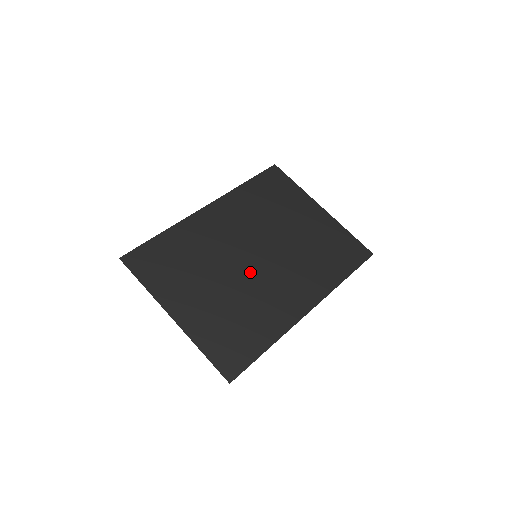
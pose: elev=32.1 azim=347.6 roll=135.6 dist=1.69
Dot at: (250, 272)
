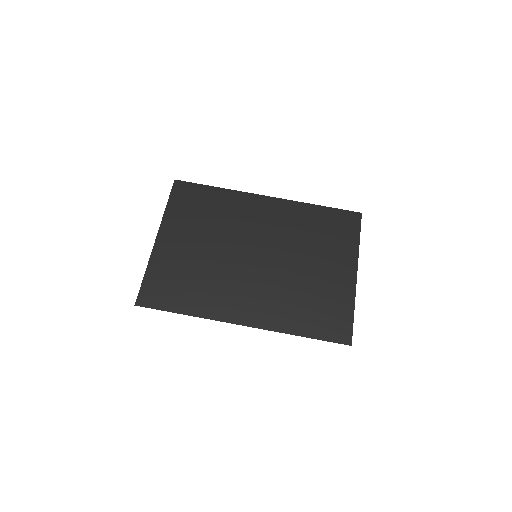
Dot at: (237, 261)
